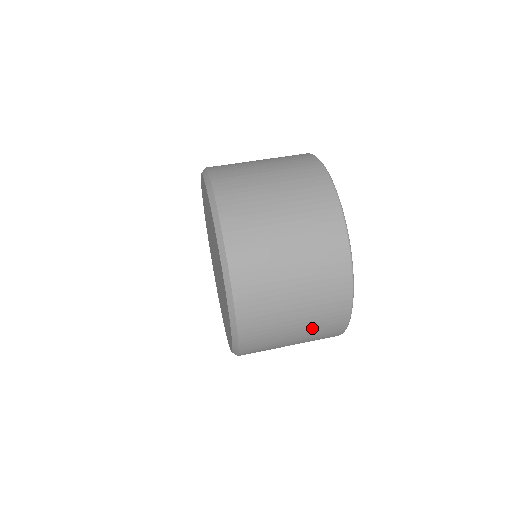
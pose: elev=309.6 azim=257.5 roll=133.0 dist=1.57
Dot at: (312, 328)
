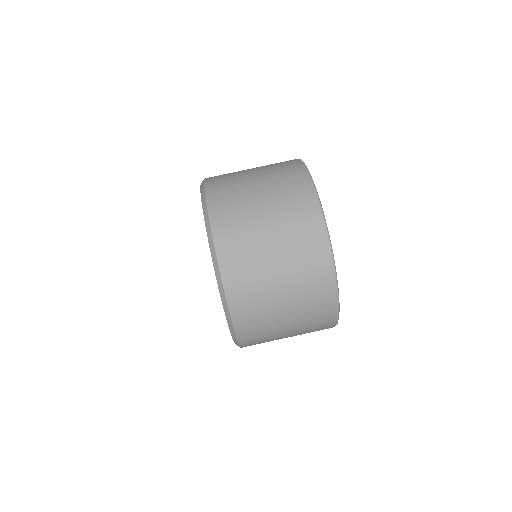
Dot at: occluded
